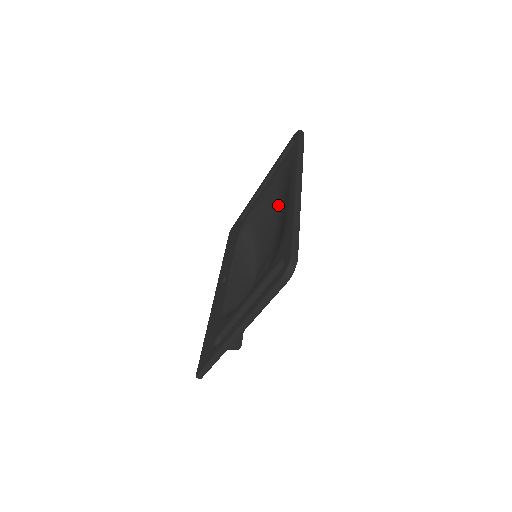
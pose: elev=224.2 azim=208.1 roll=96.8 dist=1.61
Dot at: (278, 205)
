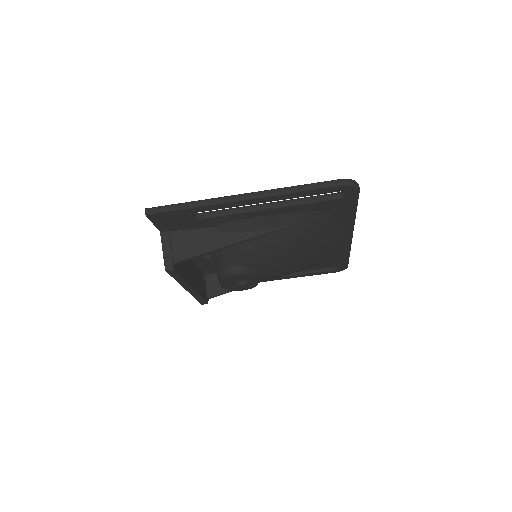
Dot at: occluded
